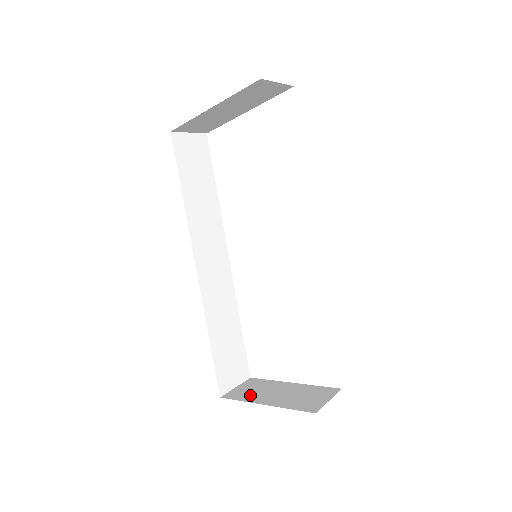
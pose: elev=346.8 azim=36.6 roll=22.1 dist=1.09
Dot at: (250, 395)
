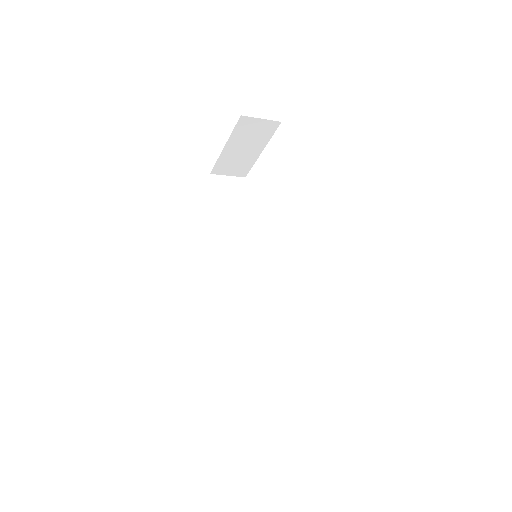
Dot at: occluded
